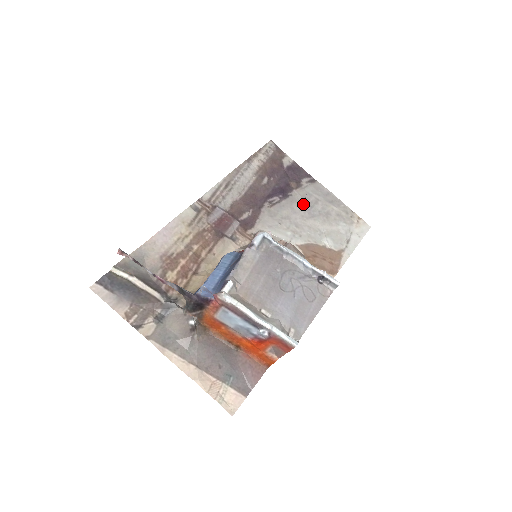
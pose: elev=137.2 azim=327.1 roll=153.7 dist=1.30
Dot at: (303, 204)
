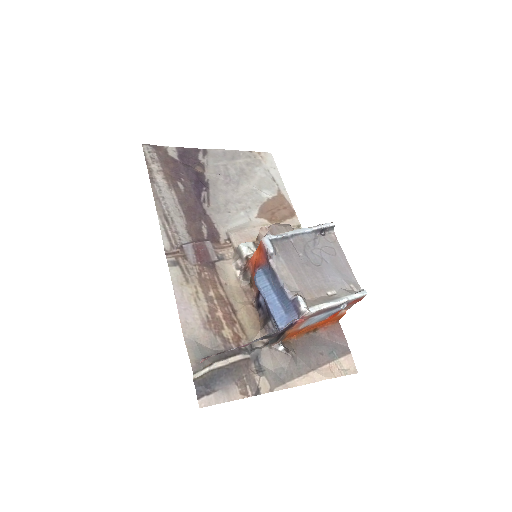
Dot at: (222, 179)
